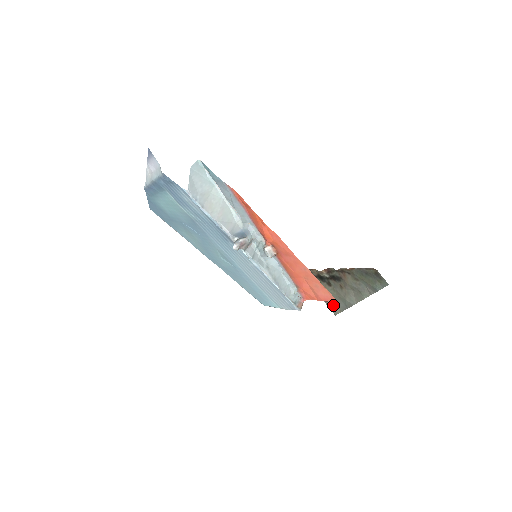
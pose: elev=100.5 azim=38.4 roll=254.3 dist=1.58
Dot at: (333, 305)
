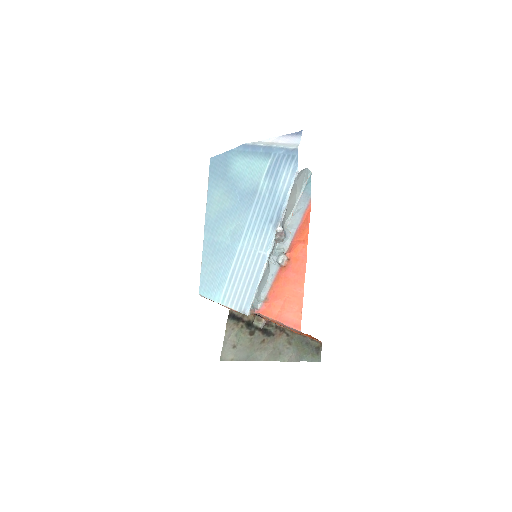
Dot at: (231, 351)
